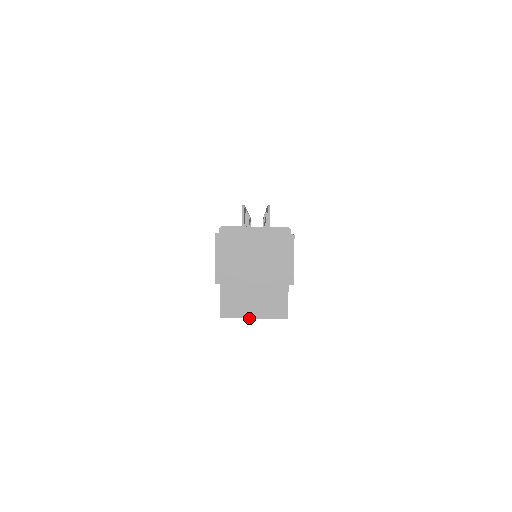
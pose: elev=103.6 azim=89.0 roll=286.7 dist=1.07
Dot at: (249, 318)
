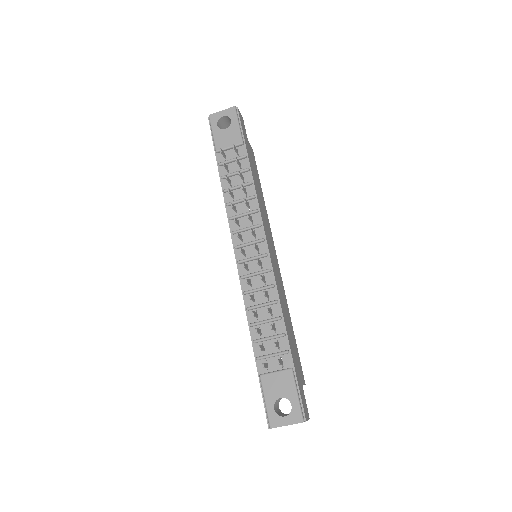
Dot at: occluded
